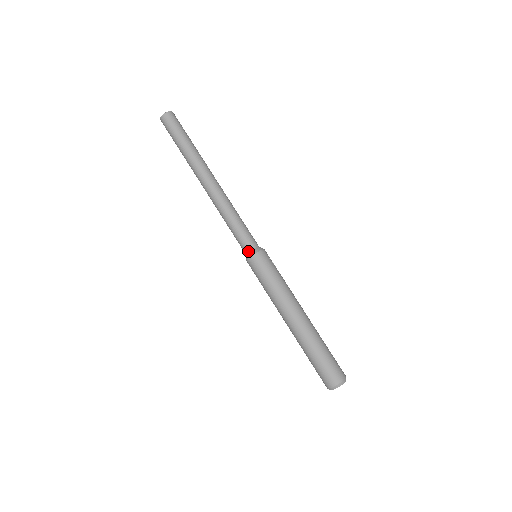
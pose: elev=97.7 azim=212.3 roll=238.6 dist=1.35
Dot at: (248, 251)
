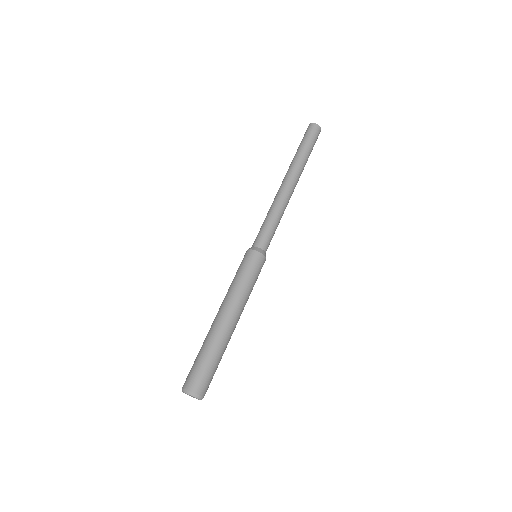
Dot at: (261, 247)
